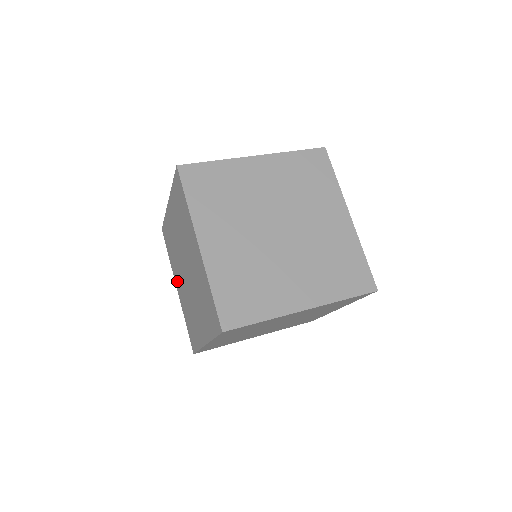
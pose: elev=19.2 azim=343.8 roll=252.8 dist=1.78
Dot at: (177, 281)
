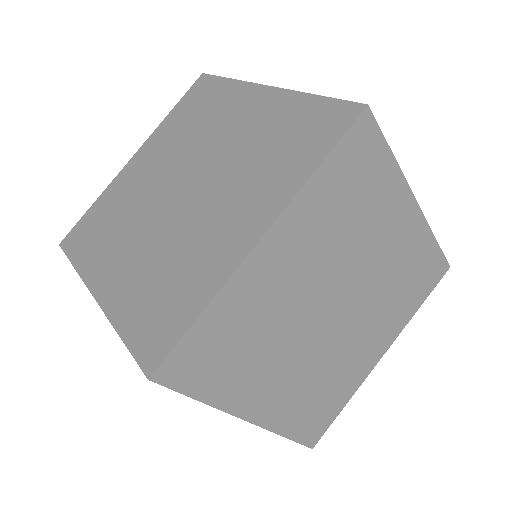
Dot at: occluded
